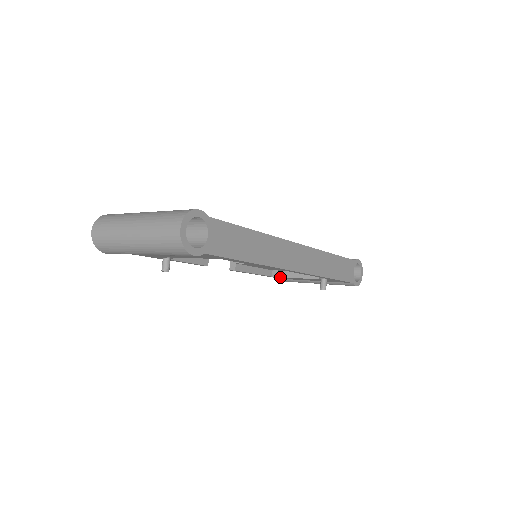
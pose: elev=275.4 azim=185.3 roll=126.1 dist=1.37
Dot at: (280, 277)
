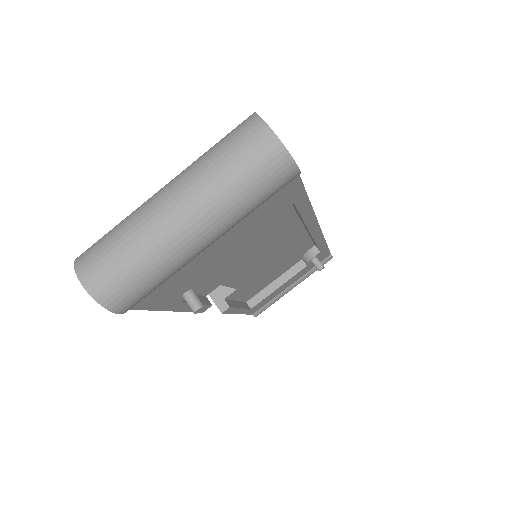
Dot at: (259, 303)
